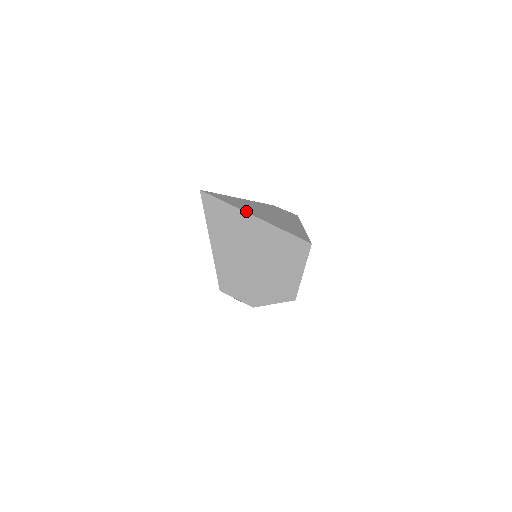
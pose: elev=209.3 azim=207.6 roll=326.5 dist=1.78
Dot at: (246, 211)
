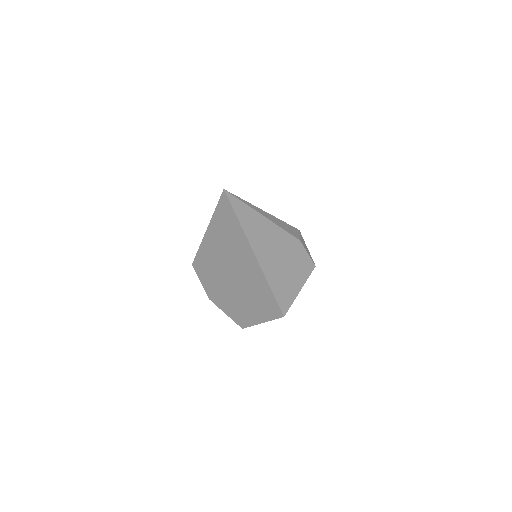
Dot at: (251, 242)
